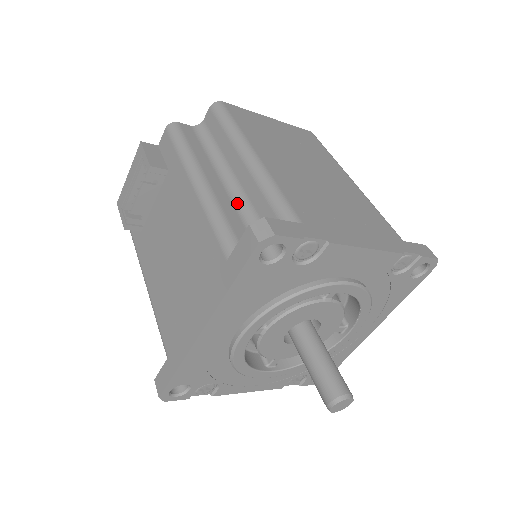
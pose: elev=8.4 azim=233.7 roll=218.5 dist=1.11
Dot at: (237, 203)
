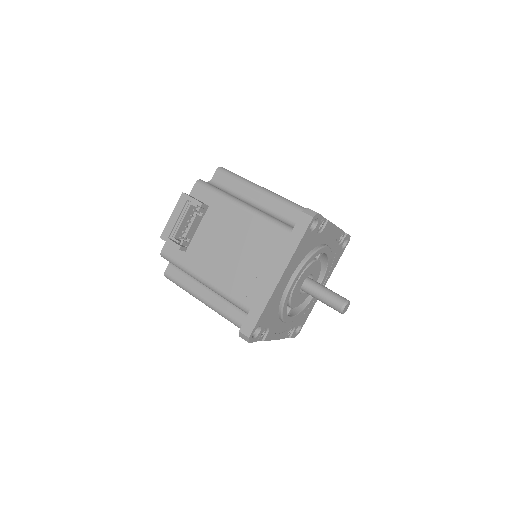
Dot at: (268, 213)
